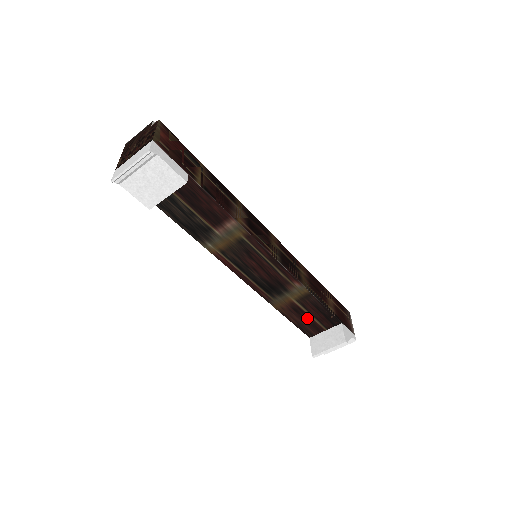
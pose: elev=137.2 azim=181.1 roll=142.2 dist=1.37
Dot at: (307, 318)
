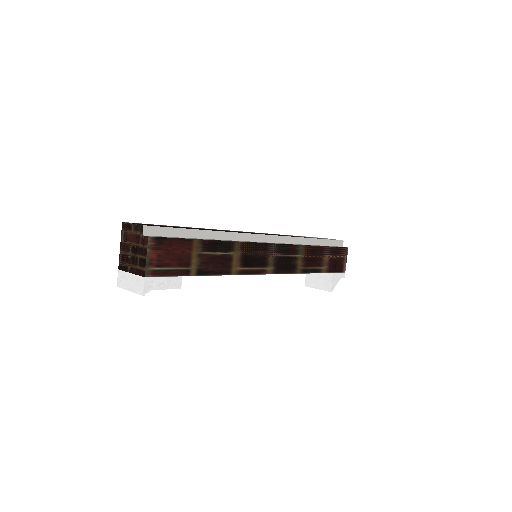
Dot at: occluded
